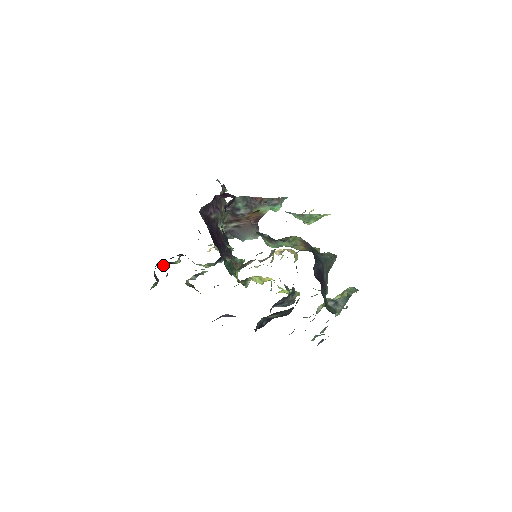
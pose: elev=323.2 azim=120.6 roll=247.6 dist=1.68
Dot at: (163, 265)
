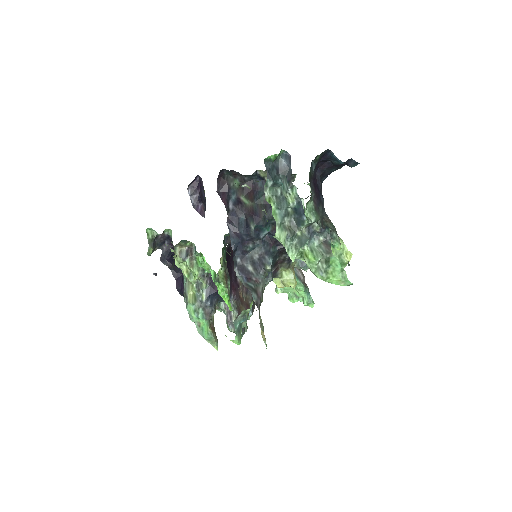
Dot at: (164, 262)
